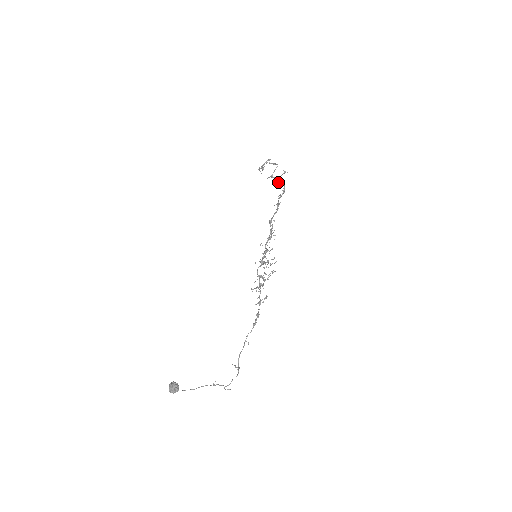
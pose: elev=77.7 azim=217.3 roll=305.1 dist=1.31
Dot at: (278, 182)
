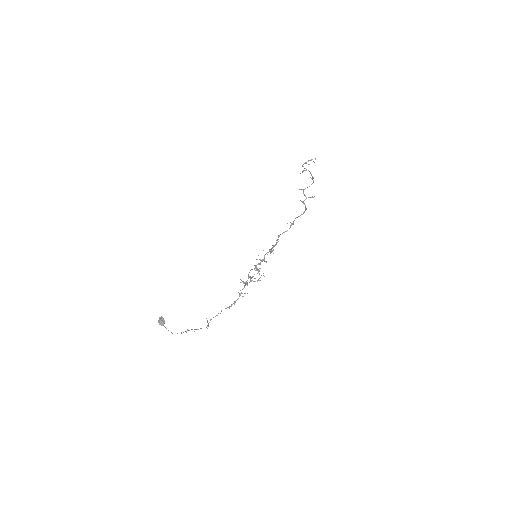
Dot at: occluded
